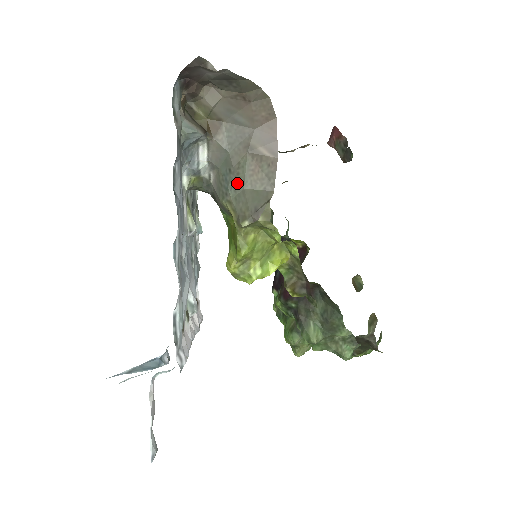
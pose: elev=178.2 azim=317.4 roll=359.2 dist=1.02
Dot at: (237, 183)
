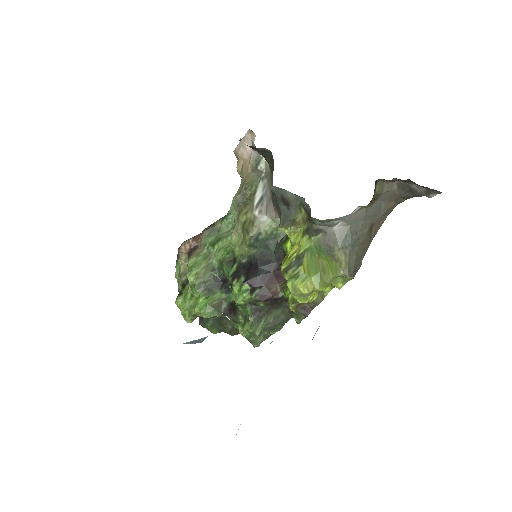
Dot at: (356, 245)
